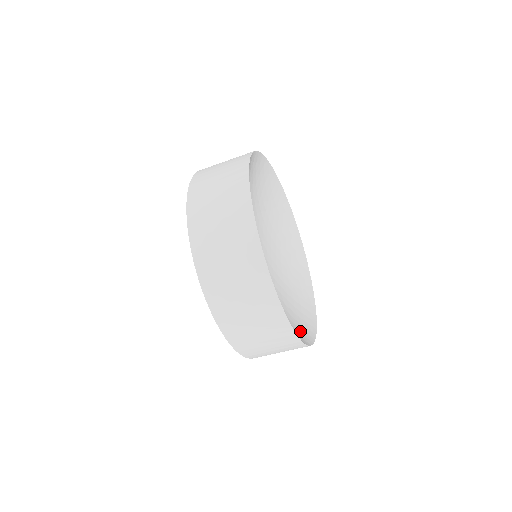
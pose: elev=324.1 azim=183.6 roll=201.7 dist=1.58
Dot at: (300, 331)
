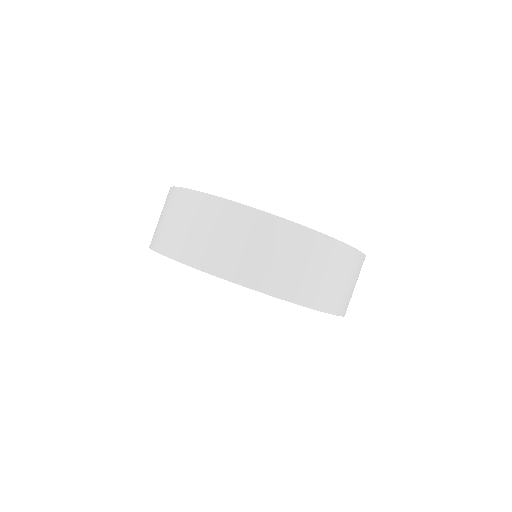
Dot at: occluded
